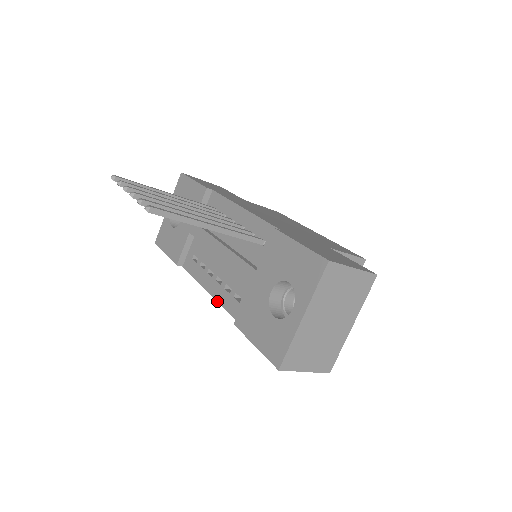
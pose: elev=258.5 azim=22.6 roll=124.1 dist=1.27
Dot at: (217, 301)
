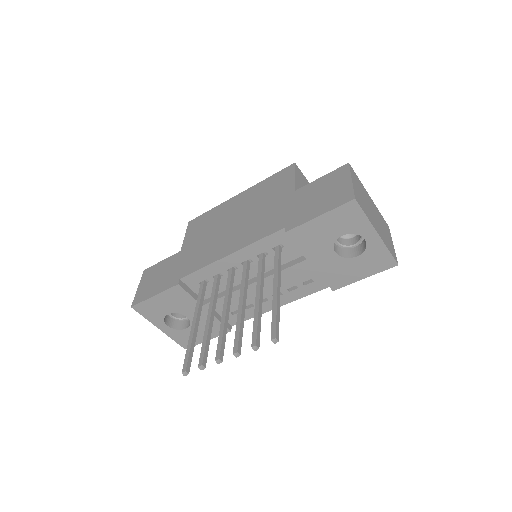
Dot at: occluded
